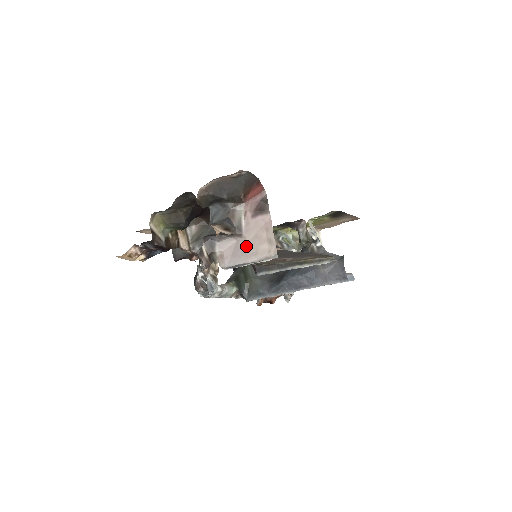
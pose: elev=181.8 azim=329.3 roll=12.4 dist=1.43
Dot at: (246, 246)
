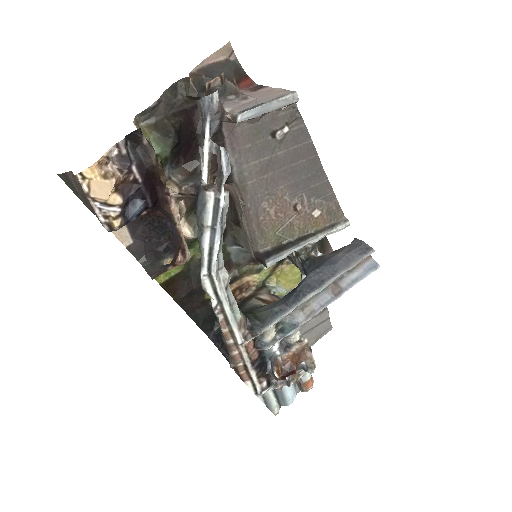
Dot at: (256, 99)
